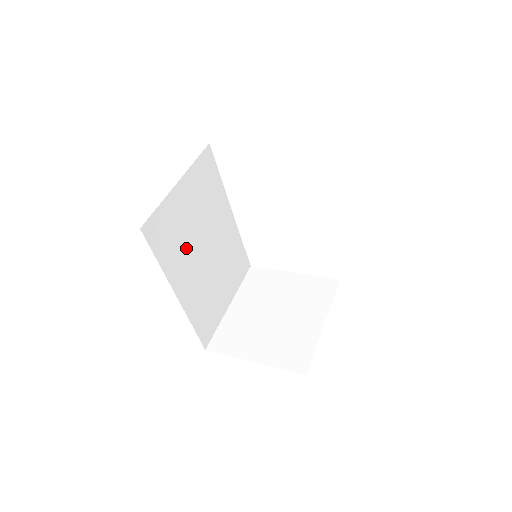
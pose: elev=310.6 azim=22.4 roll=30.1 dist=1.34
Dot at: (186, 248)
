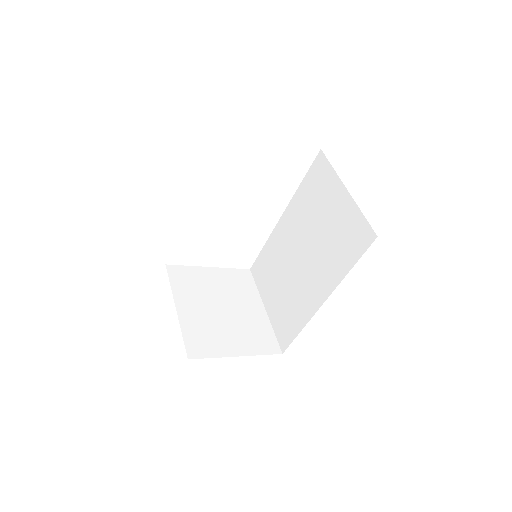
Dot at: occluded
